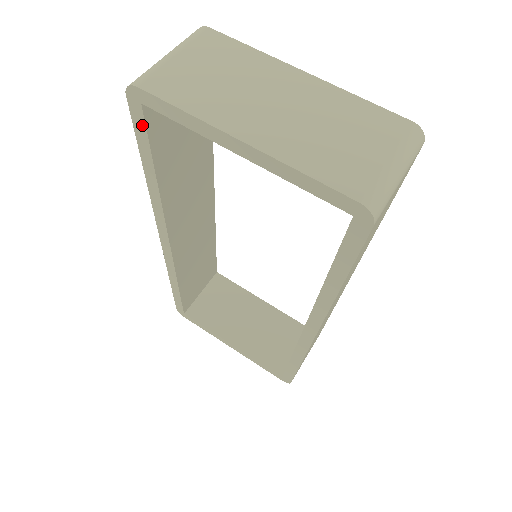
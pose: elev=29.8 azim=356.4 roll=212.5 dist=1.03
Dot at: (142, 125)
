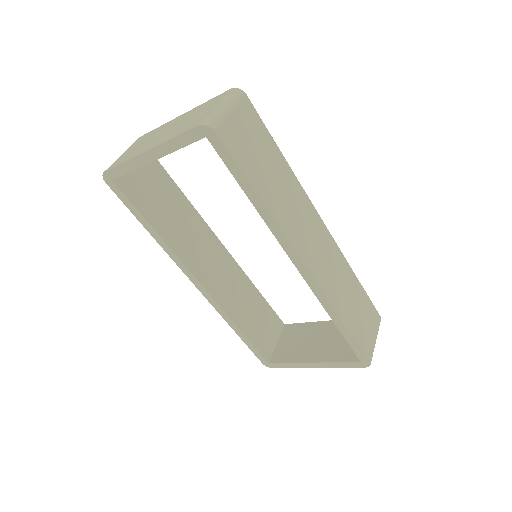
Dot at: (122, 195)
